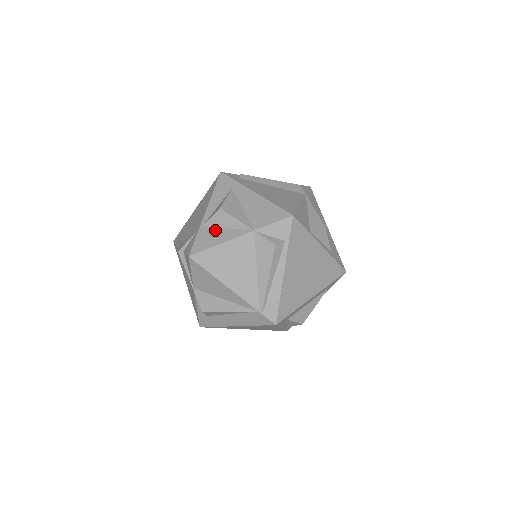
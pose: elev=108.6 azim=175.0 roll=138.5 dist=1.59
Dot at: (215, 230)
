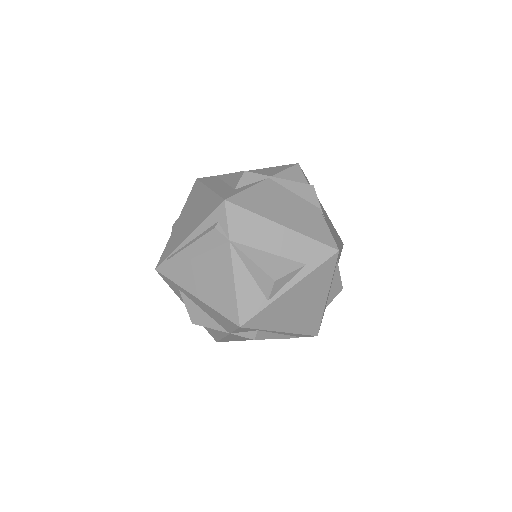
Dot at: occluded
